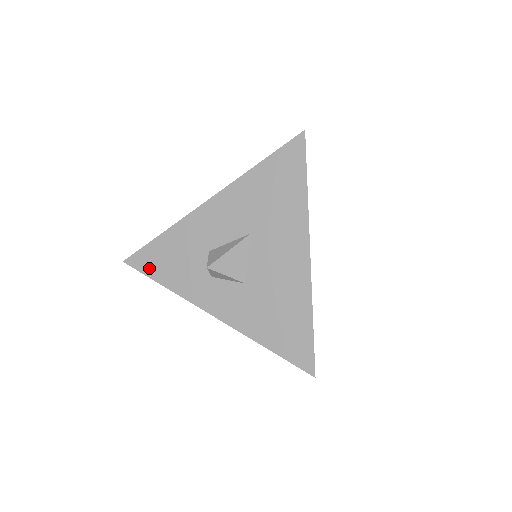
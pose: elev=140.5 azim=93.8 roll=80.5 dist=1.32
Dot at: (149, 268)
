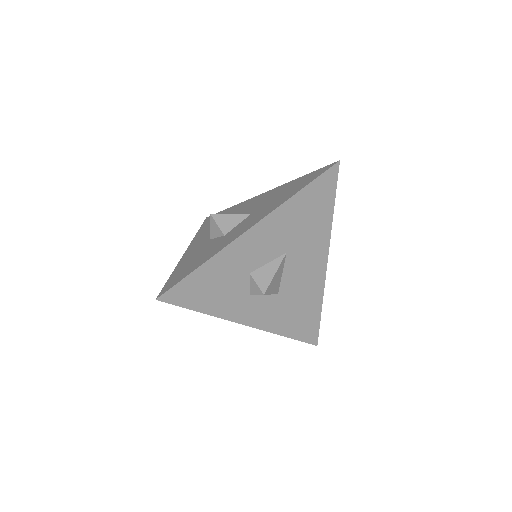
Dot at: (187, 300)
